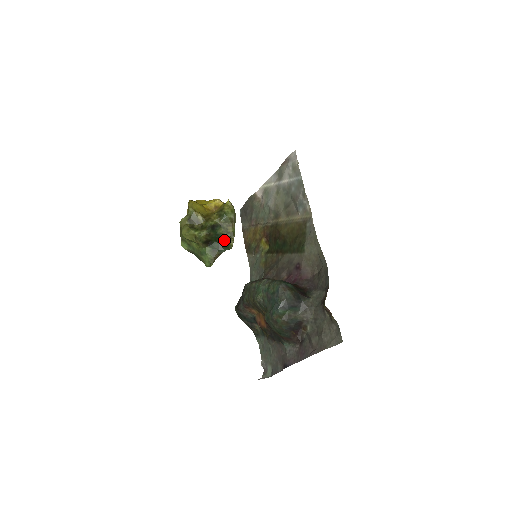
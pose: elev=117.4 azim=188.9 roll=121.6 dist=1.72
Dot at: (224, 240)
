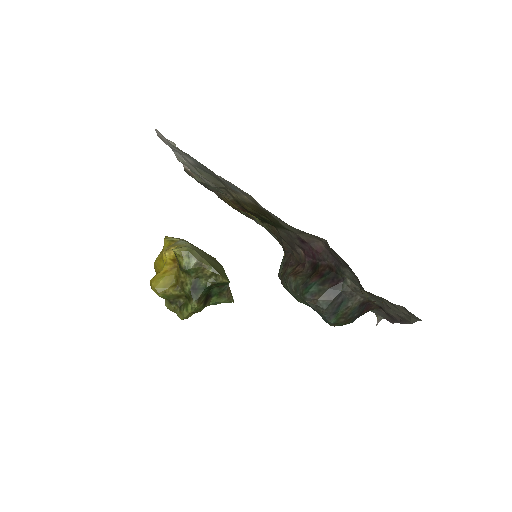
Dot at: (215, 284)
